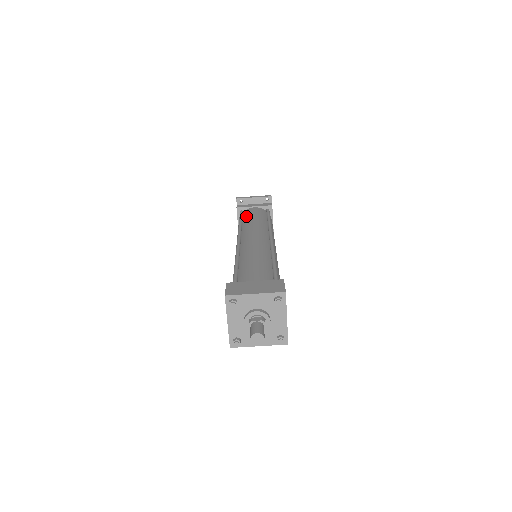
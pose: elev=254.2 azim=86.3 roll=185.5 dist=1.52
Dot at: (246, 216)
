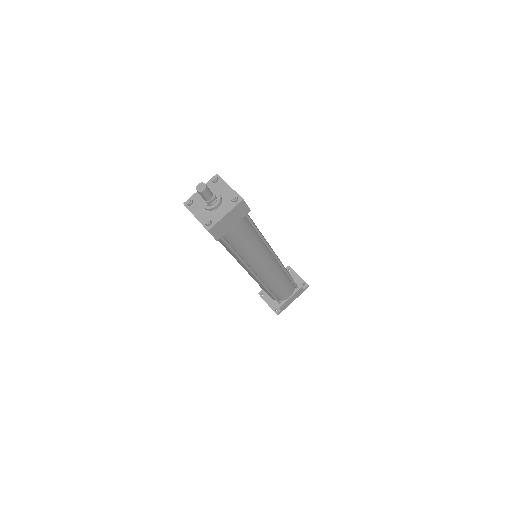
Dot at: occluded
